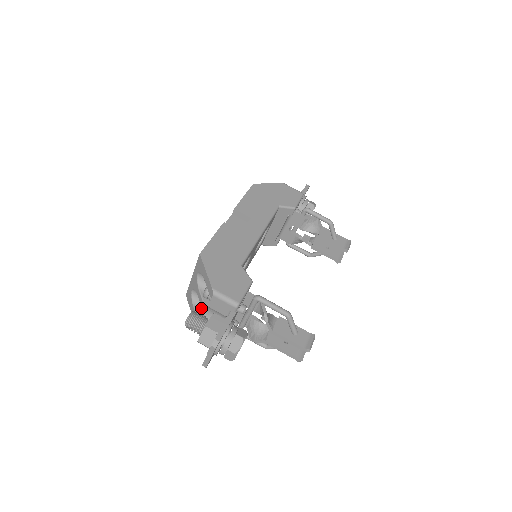
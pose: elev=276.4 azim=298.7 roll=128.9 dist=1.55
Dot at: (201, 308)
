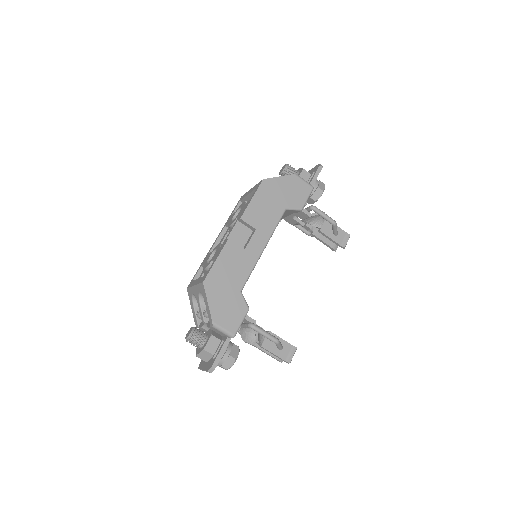
Dot at: (200, 316)
